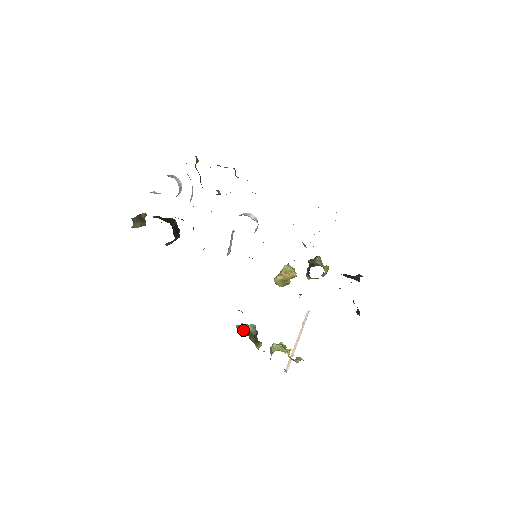
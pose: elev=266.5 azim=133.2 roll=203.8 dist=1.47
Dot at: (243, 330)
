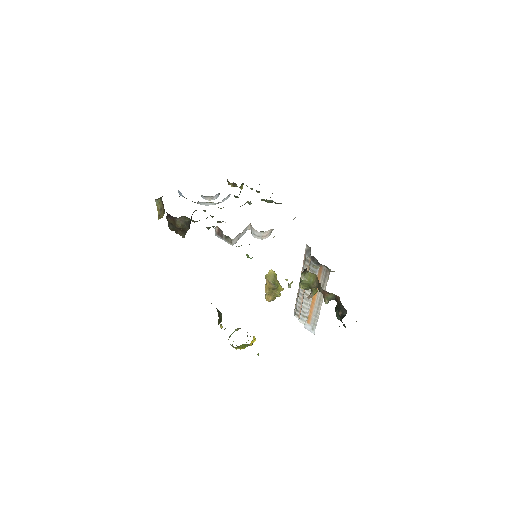
Dot at: occluded
